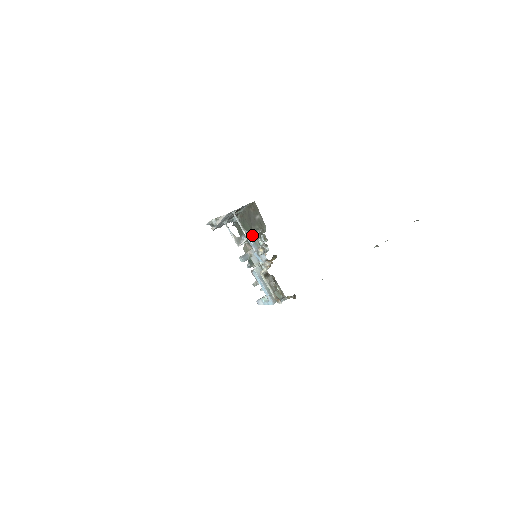
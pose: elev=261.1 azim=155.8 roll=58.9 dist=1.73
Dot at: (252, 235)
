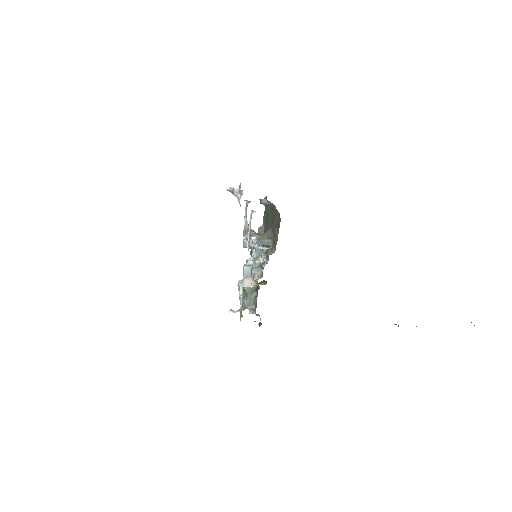
Dot at: (255, 247)
